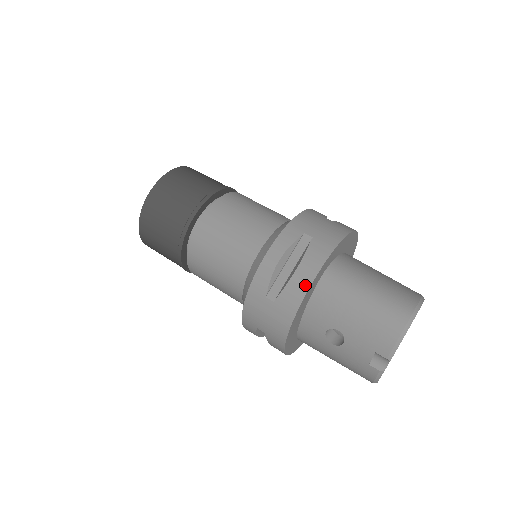
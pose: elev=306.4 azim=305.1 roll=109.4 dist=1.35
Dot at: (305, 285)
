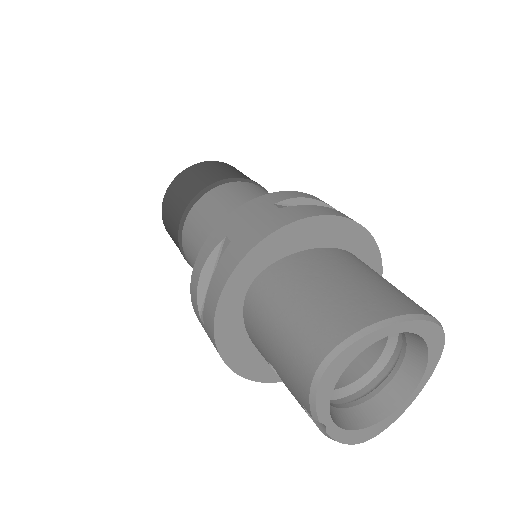
Dot at: (213, 308)
